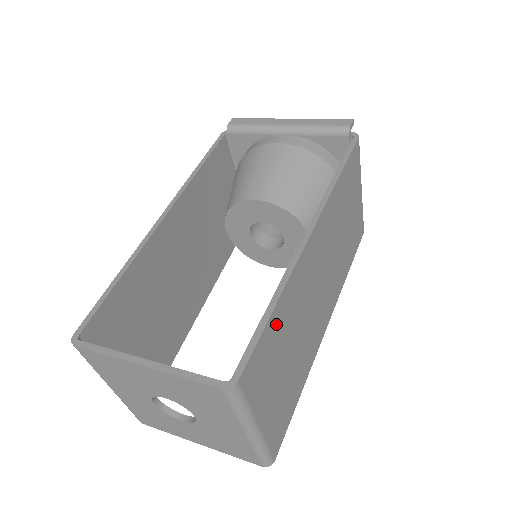
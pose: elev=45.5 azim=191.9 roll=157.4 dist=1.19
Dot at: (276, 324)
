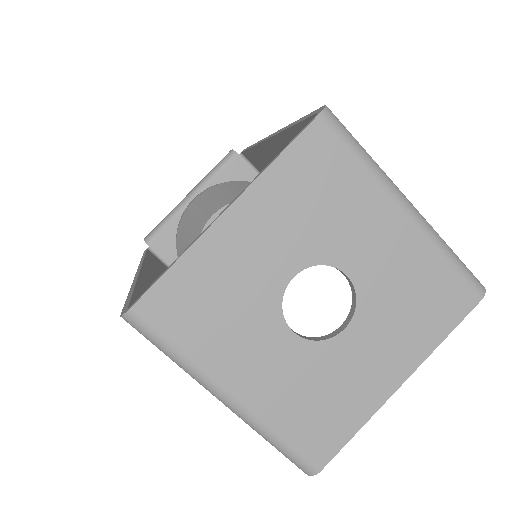
Dot at: occluded
